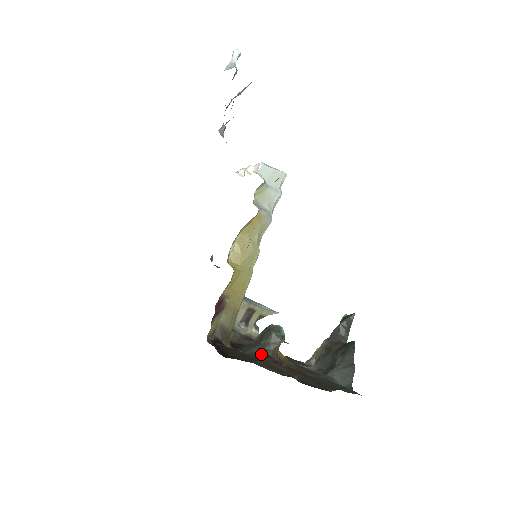
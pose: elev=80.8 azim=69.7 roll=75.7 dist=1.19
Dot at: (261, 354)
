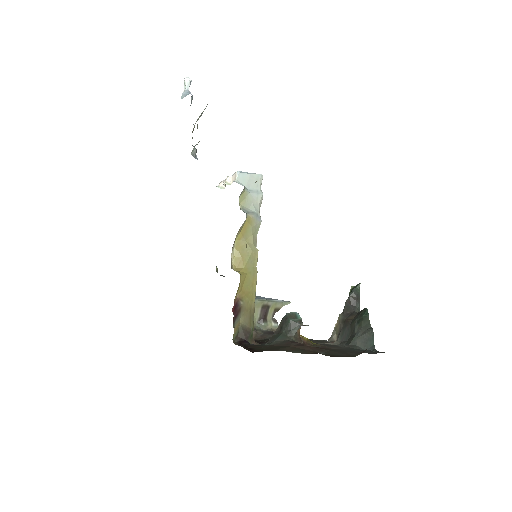
Dot at: (285, 342)
